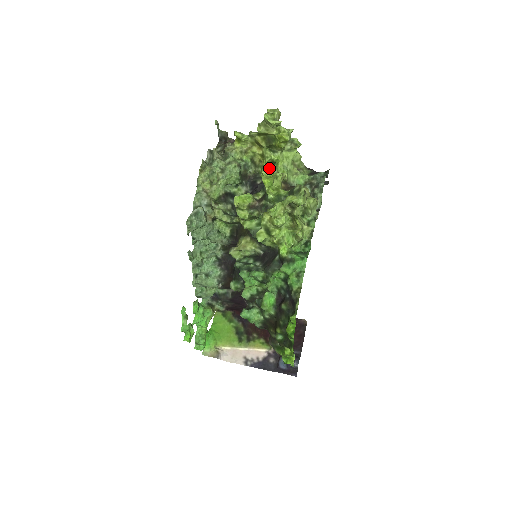
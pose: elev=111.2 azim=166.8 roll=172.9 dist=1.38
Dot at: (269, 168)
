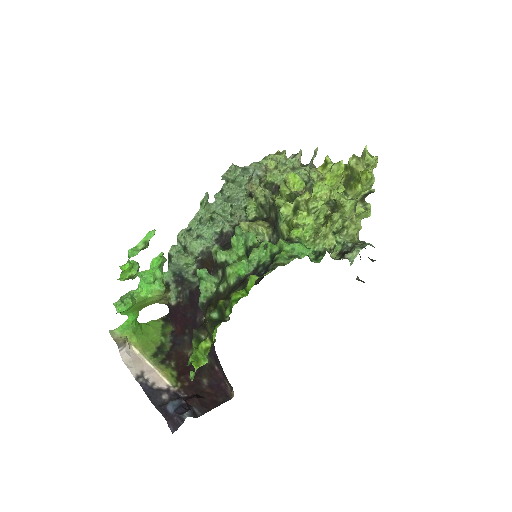
Dot at: (342, 164)
